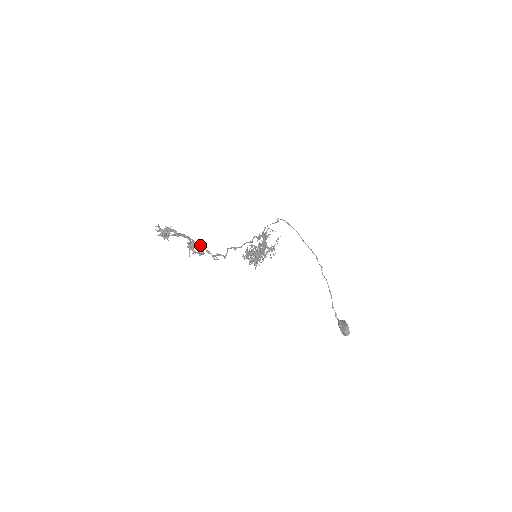
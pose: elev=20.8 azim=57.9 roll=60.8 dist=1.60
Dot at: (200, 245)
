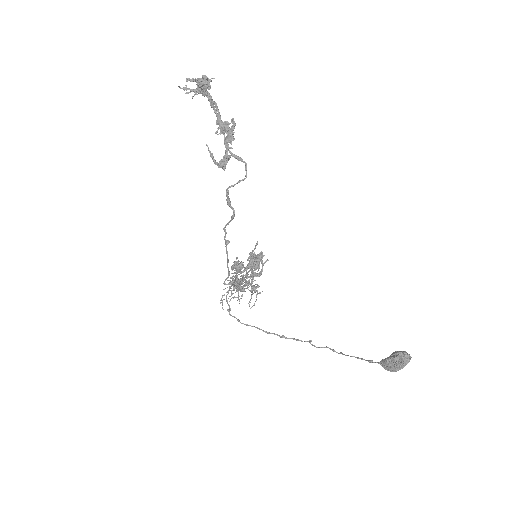
Dot at: (232, 135)
